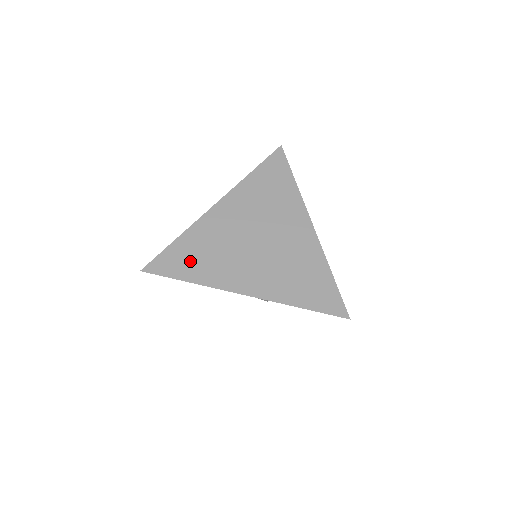
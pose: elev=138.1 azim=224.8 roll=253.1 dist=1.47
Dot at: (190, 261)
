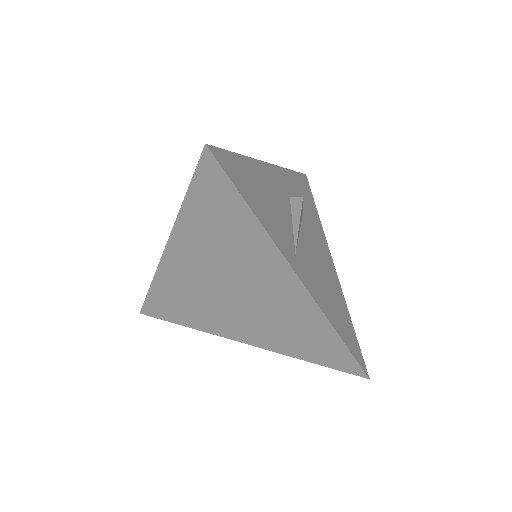
Dot at: (176, 309)
